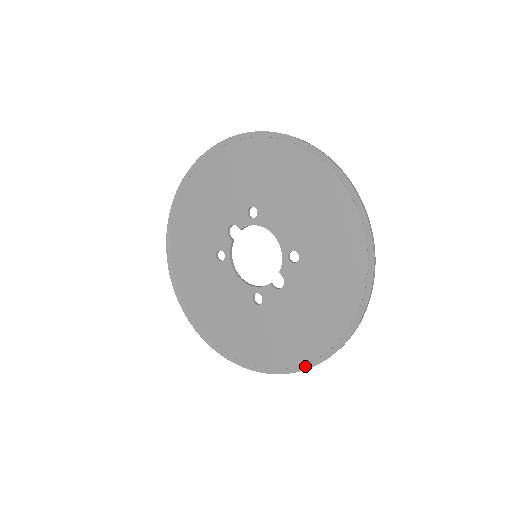
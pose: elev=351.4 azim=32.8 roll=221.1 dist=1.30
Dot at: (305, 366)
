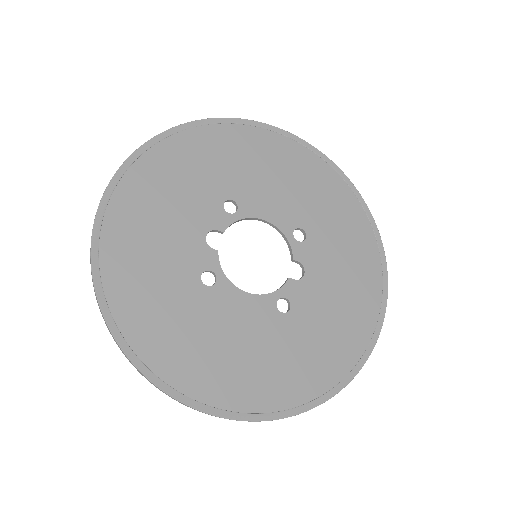
Dot at: (370, 347)
